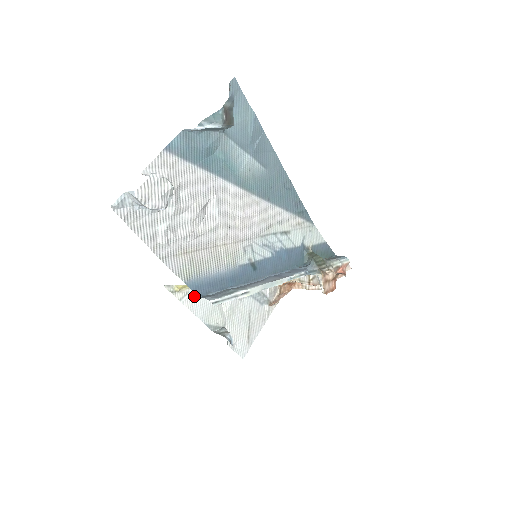
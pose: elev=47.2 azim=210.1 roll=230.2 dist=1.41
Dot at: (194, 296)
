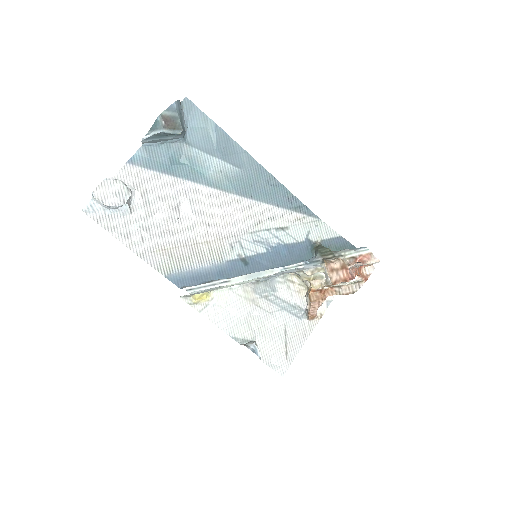
Dot at: (215, 308)
